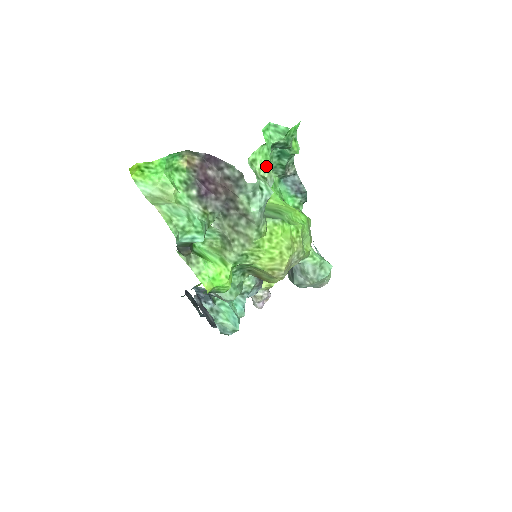
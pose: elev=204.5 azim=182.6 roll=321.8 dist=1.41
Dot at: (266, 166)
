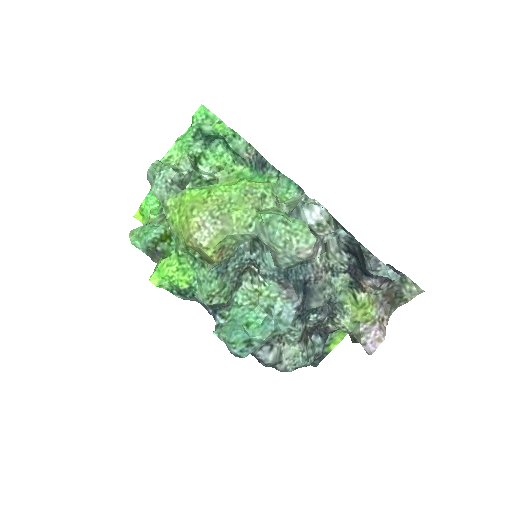
Dot at: (182, 155)
